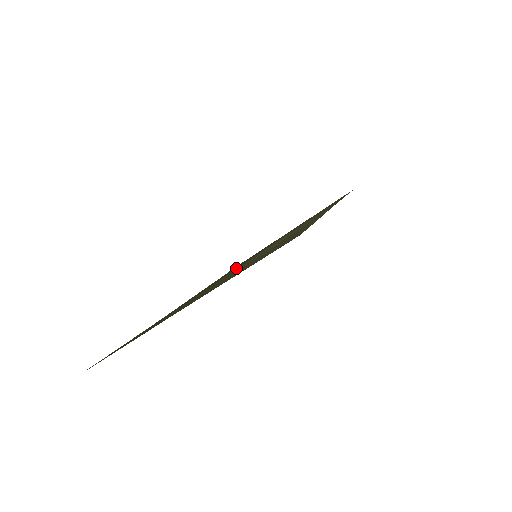
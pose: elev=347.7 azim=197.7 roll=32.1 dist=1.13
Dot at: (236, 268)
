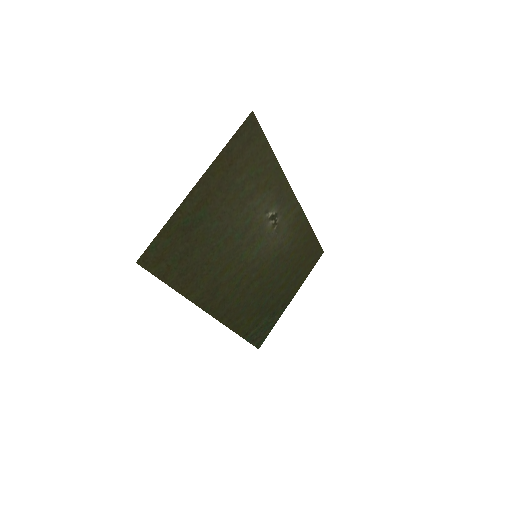
Dot at: (245, 276)
